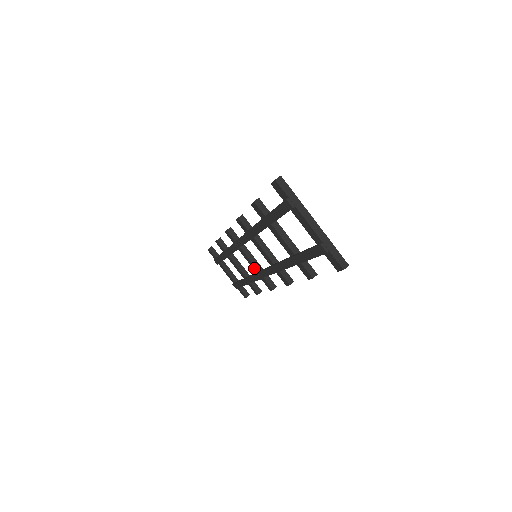
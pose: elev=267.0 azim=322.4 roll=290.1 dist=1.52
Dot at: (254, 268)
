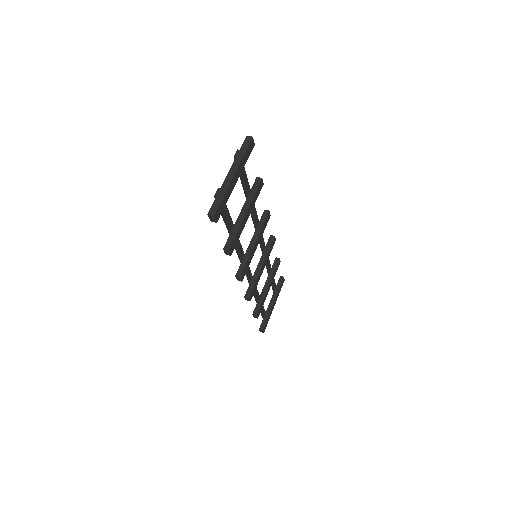
Dot at: occluded
